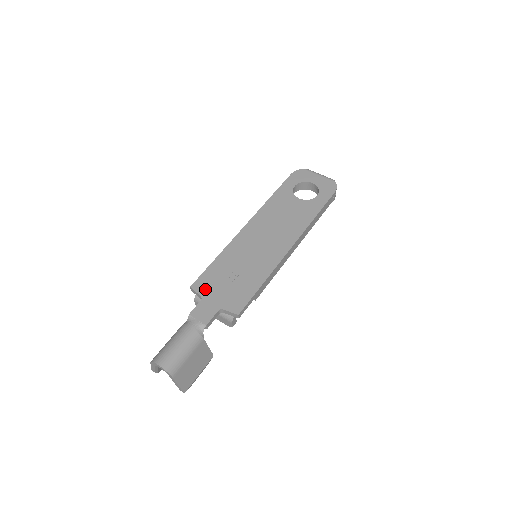
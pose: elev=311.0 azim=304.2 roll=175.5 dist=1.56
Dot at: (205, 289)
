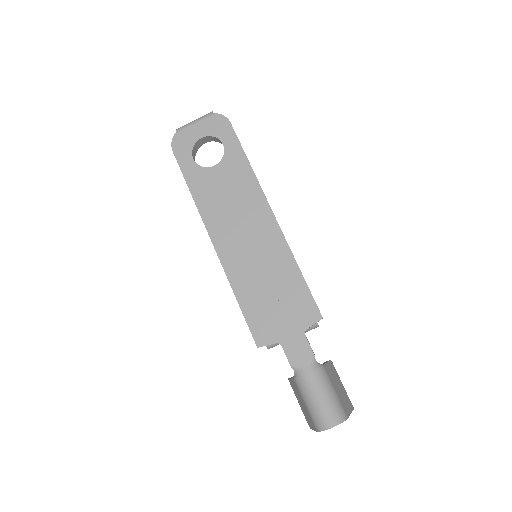
Dot at: (270, 334)
